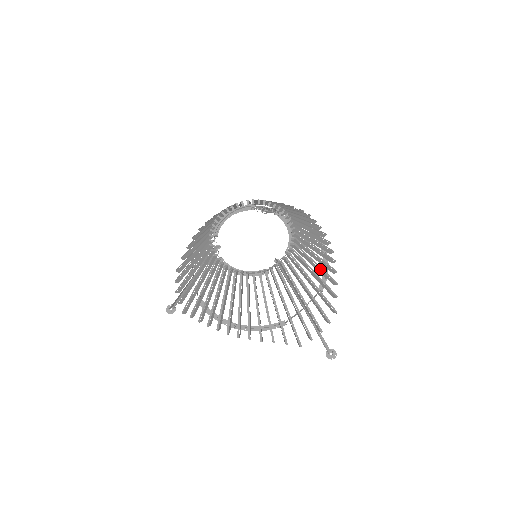
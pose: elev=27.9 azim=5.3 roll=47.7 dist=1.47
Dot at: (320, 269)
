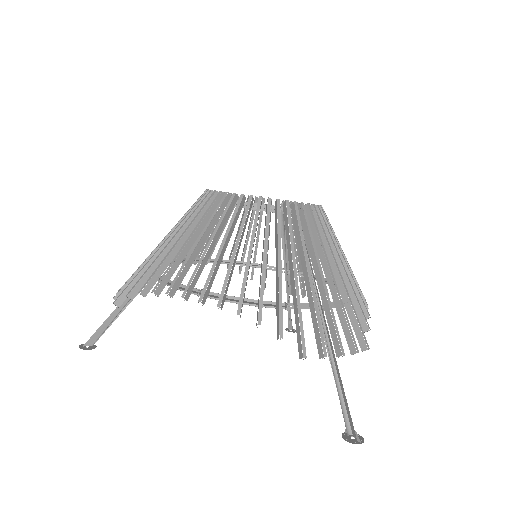
Dot at: (348, 271)
